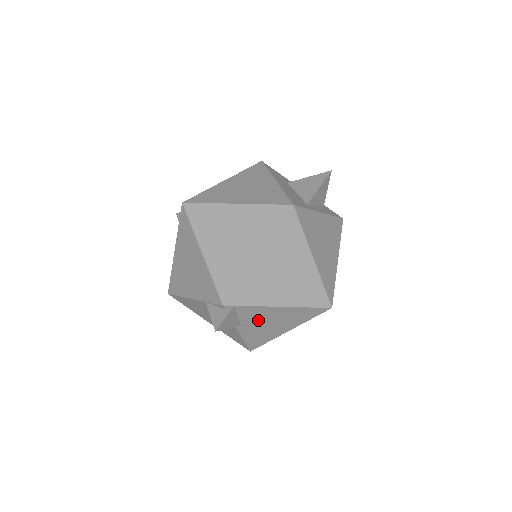
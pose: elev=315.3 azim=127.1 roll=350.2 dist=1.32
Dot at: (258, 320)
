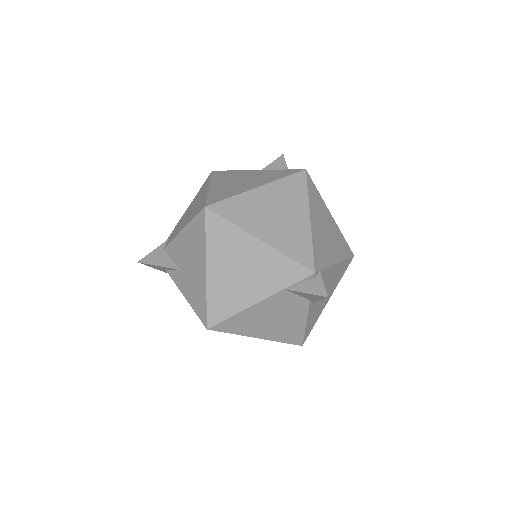
Dot at: occluded
